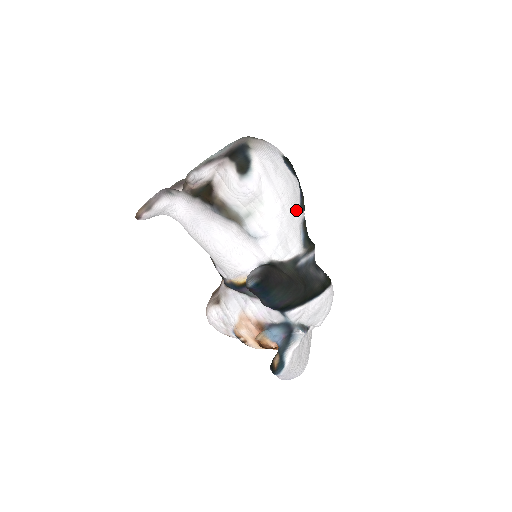
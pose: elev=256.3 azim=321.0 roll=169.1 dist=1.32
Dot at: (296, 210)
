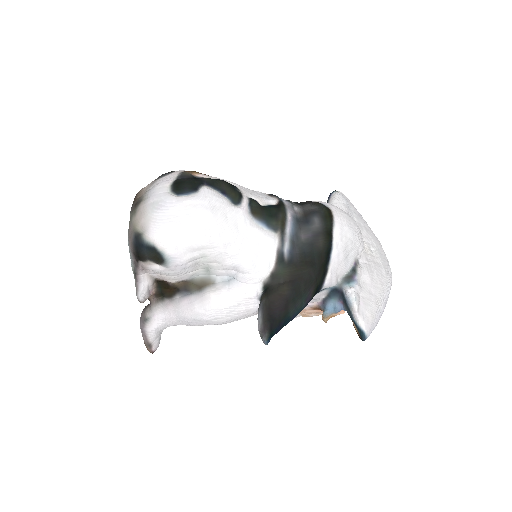
Dot at: (233, 220)
